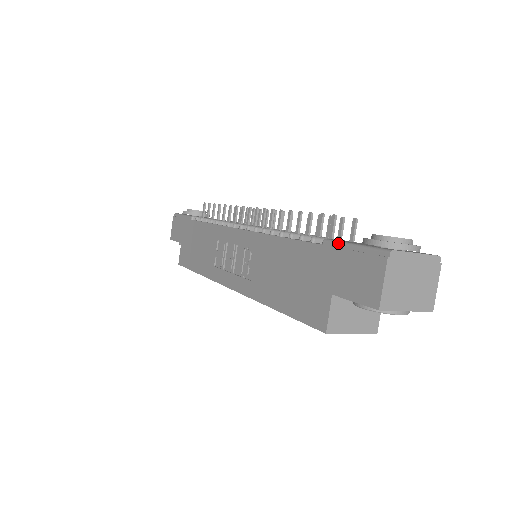
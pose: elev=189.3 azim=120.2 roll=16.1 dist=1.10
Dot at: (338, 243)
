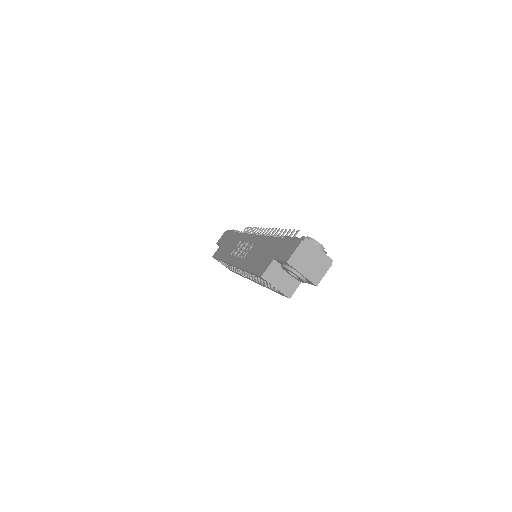
Dot at: (290, 237)
